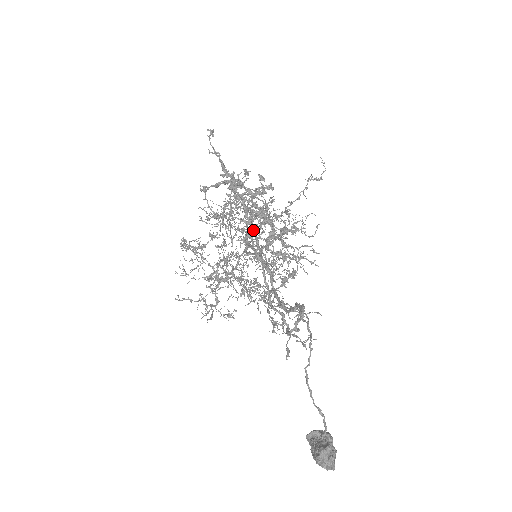
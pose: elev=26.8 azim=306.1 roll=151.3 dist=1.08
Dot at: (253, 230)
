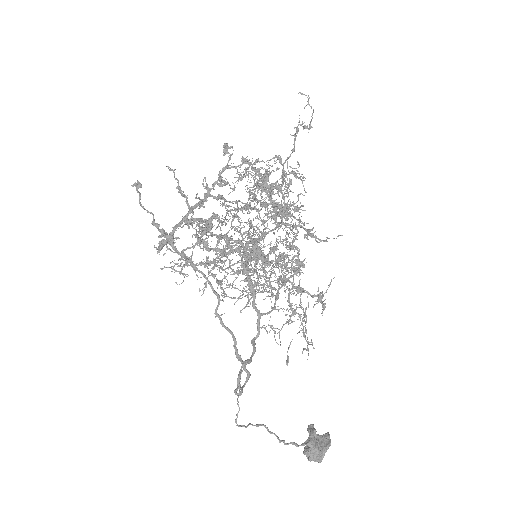
Dot at: (207, 280)
